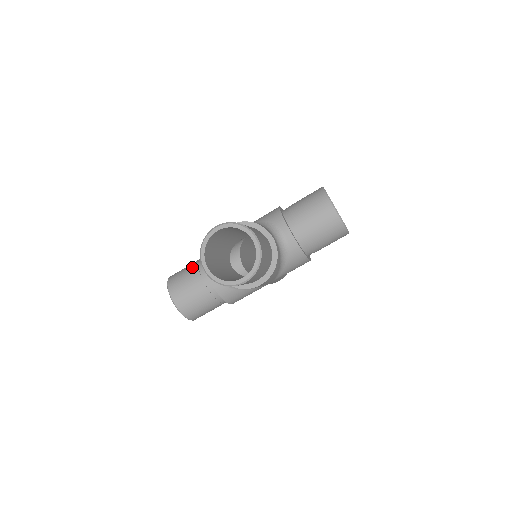
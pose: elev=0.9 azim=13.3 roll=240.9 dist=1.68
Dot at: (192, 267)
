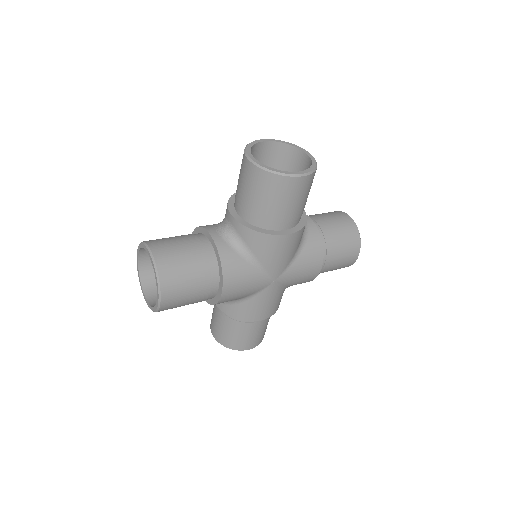
Dot at: occluded
